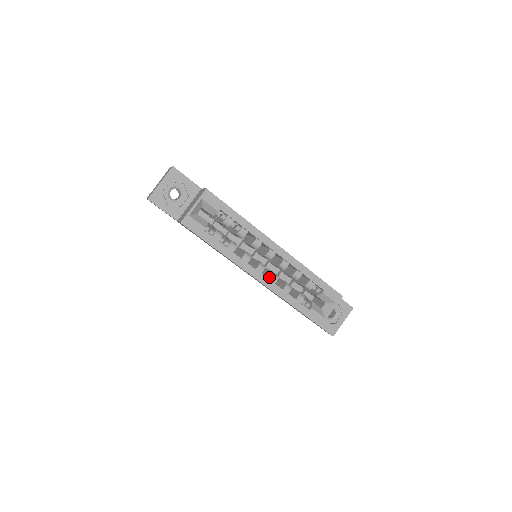
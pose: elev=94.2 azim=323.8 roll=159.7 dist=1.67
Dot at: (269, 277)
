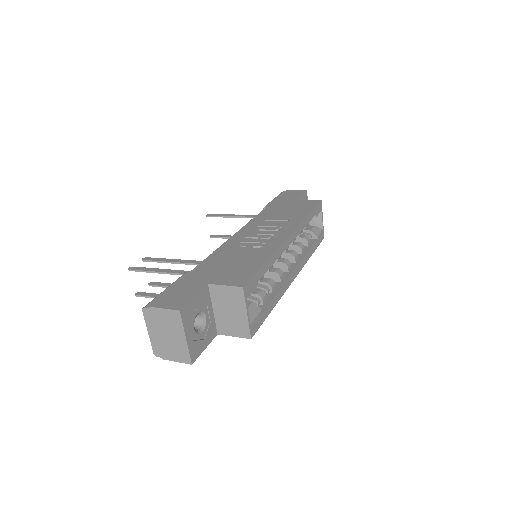
Dot at: (292, 261)
